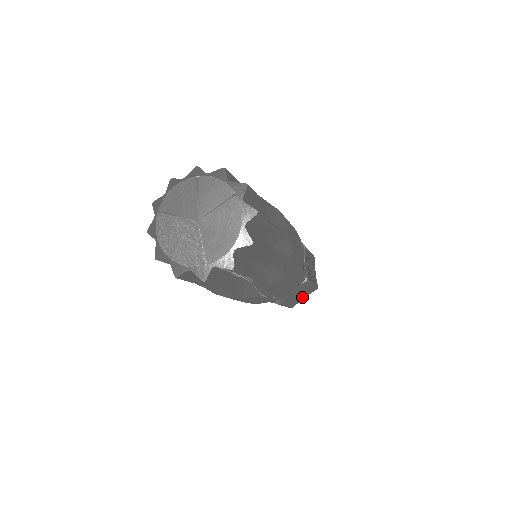
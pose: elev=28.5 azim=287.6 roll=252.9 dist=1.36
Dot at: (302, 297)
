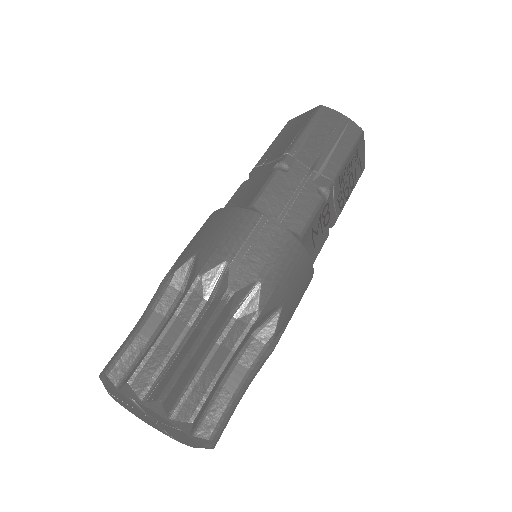
Dot at: occluded
